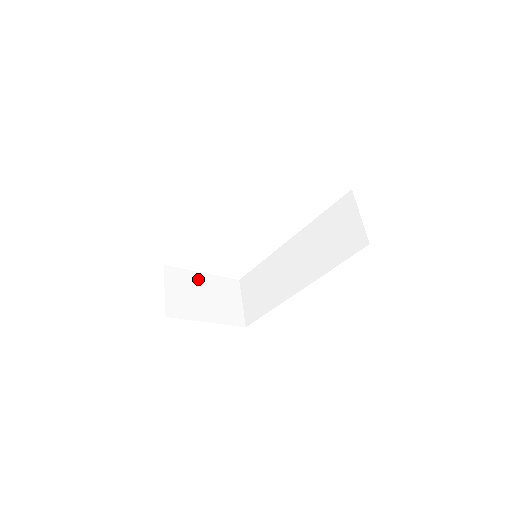
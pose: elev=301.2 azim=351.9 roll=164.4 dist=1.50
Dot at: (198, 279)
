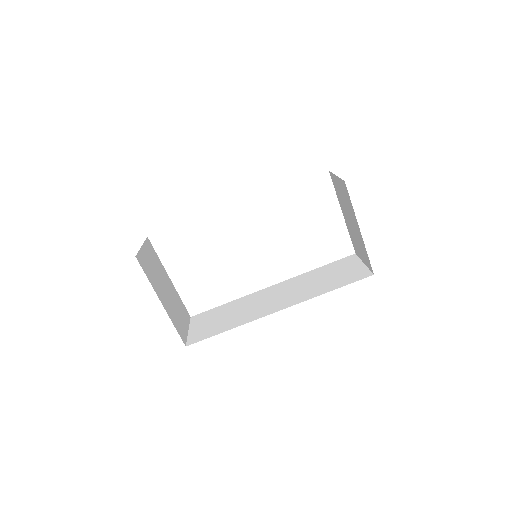
Dot at: (165, 275)
